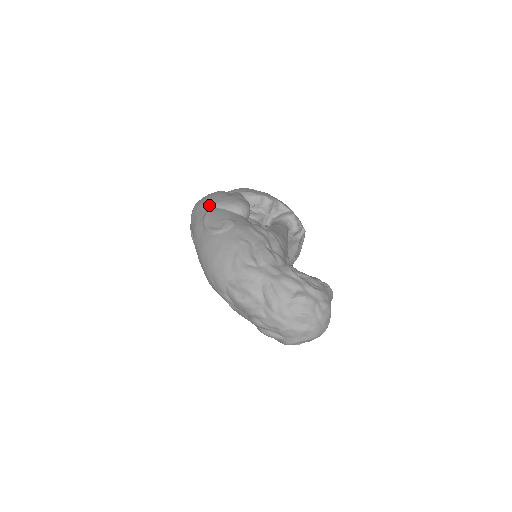
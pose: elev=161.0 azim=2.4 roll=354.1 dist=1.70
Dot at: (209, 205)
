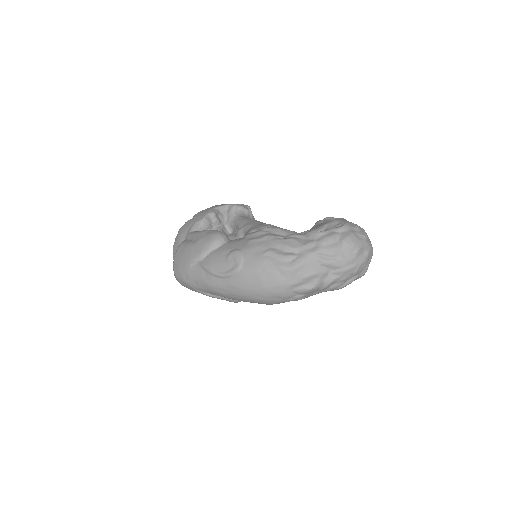
Dot at: (196, 262)
